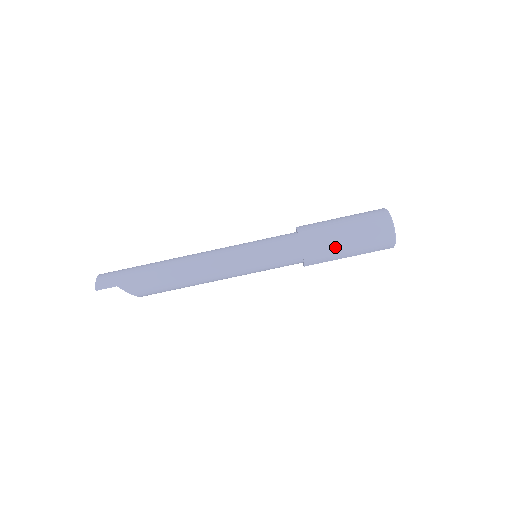
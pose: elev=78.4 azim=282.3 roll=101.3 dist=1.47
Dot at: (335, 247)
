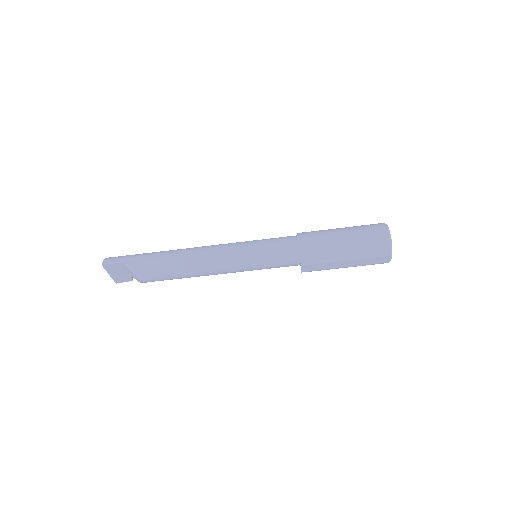
Dot at: (331, 245)
